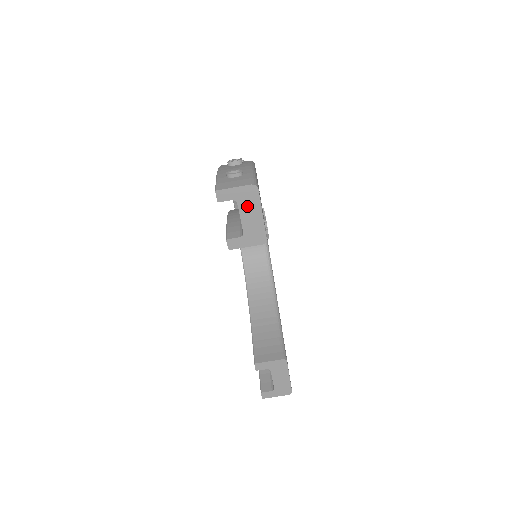
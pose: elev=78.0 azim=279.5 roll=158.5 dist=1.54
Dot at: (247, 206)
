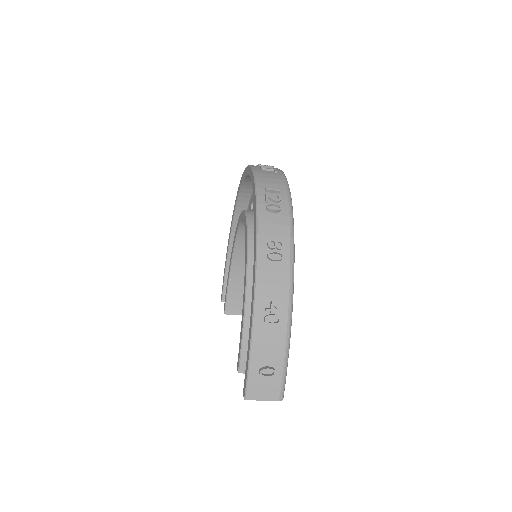
Dot at: occluded
